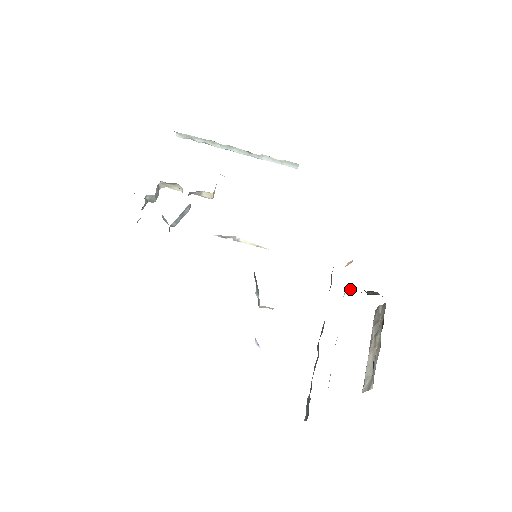
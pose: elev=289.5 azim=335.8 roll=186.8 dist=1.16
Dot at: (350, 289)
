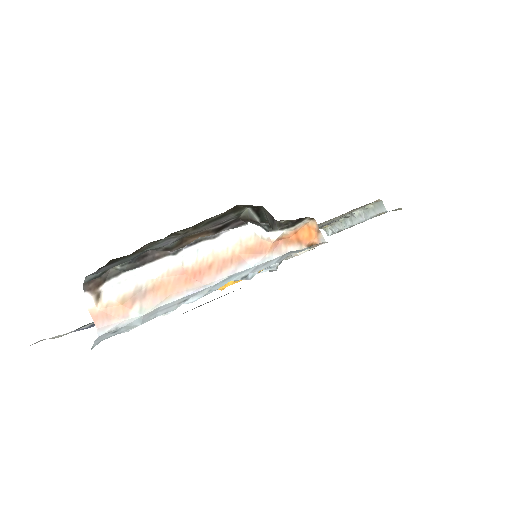
Dot at: (266, 233)
